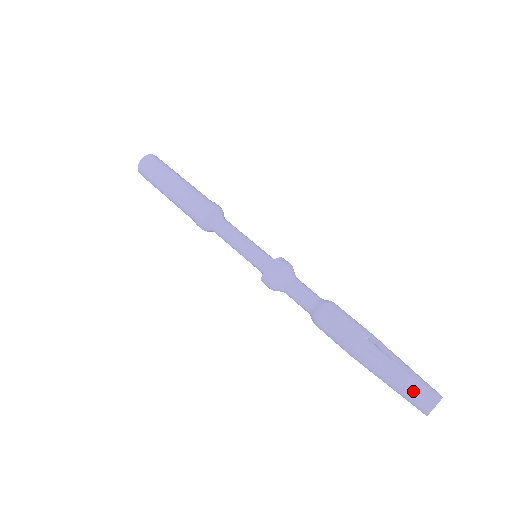
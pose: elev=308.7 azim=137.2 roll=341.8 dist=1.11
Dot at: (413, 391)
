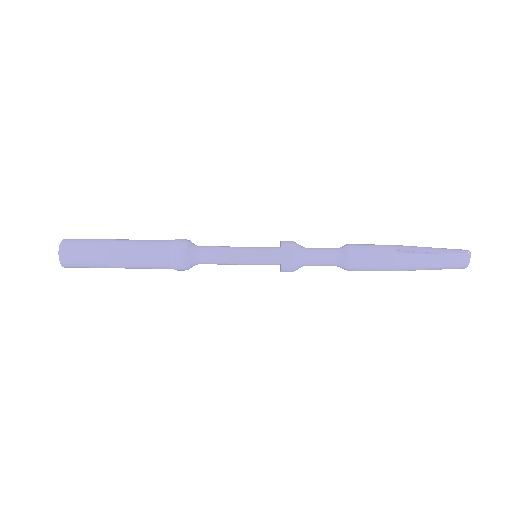
Dot at: (451, 263)
